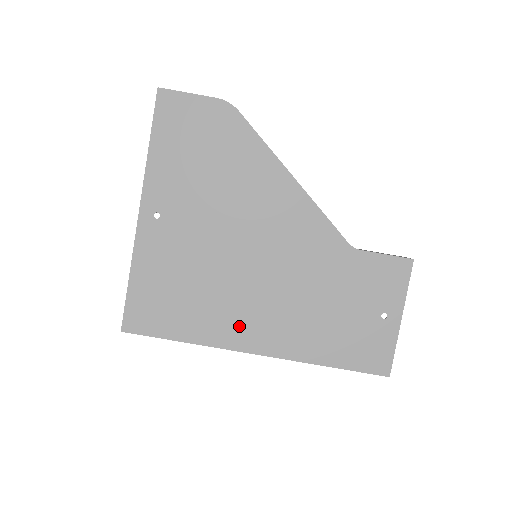
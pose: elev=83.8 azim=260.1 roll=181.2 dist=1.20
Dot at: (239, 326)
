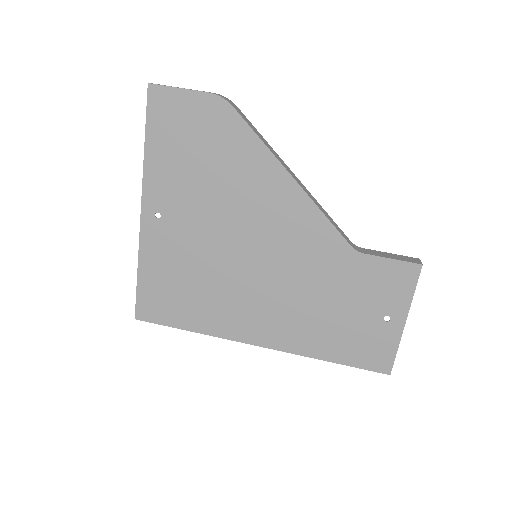
Dot at: (241, 320)
